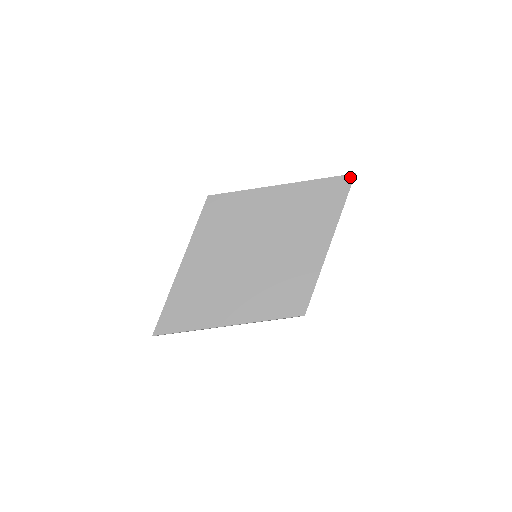
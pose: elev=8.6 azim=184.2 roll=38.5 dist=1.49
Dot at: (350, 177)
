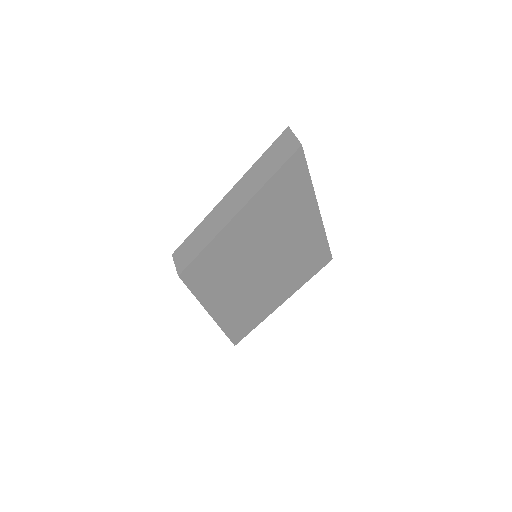
Dot at: (299, 153)
